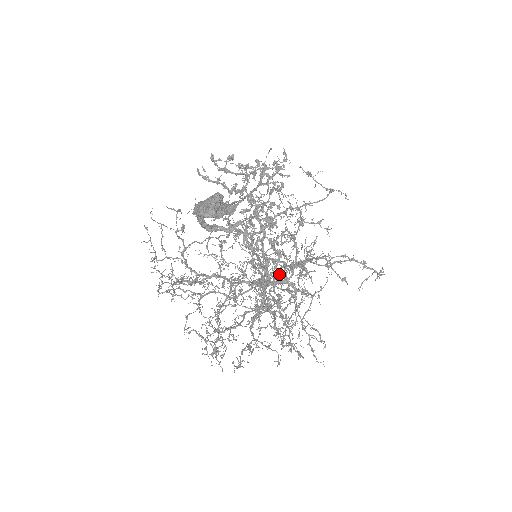
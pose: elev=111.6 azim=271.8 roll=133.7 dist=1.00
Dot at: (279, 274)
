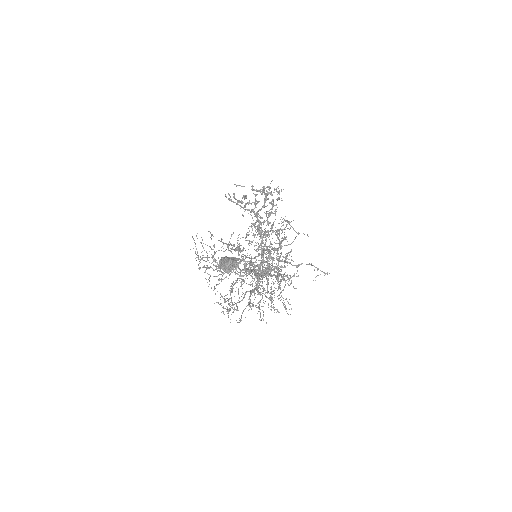
Dot at: (269, 267)
